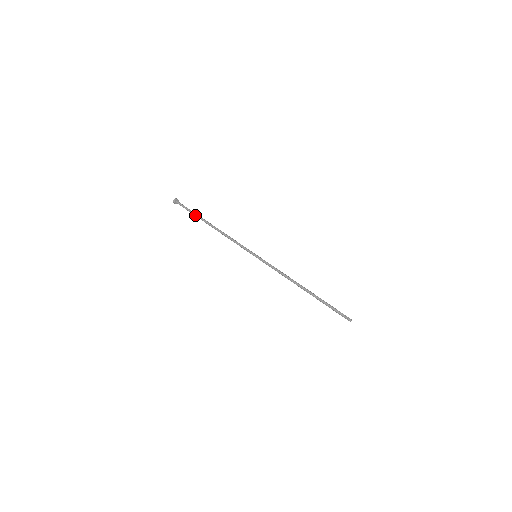
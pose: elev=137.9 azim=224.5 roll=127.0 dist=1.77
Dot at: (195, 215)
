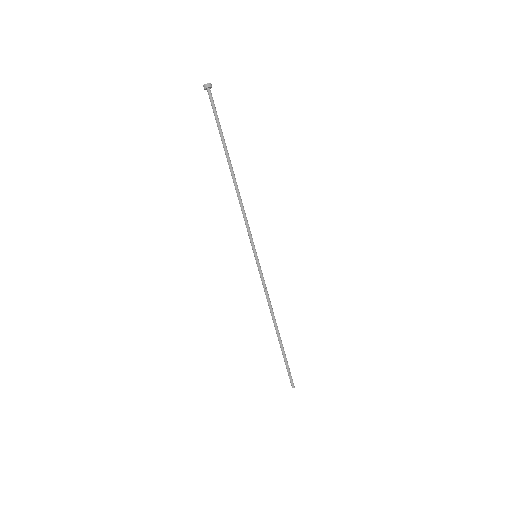
Dot at: occluded
